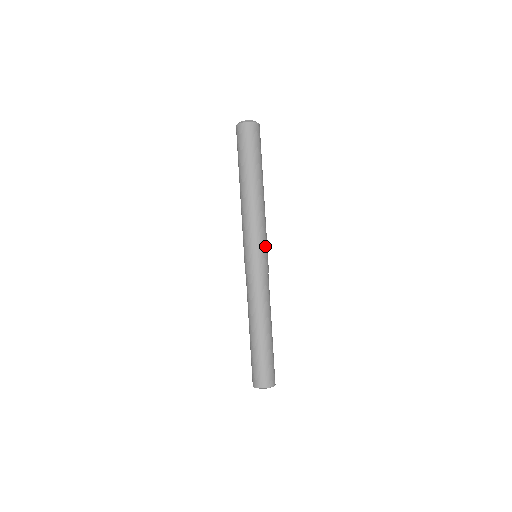
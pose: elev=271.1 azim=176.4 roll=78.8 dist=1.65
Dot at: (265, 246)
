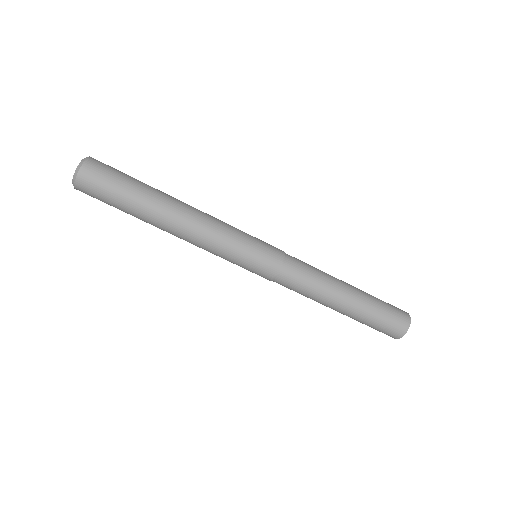
Dot at: (252, 236)
